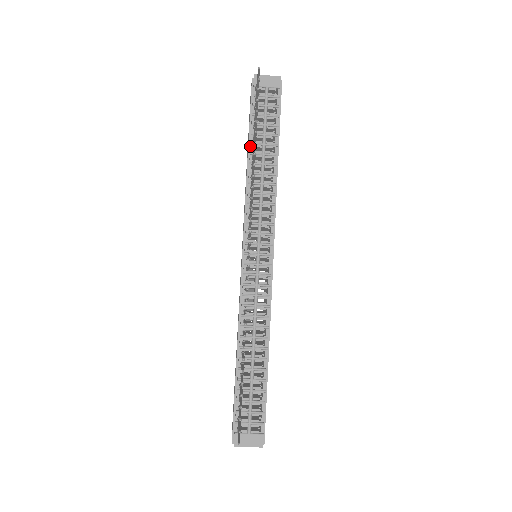
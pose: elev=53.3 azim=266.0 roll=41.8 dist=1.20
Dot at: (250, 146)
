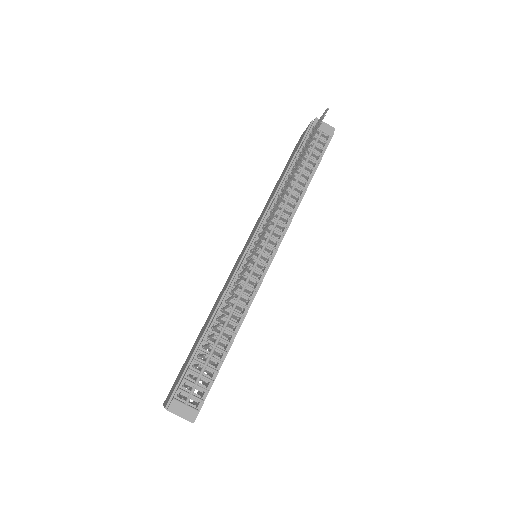
Dot at: (291, 166)
